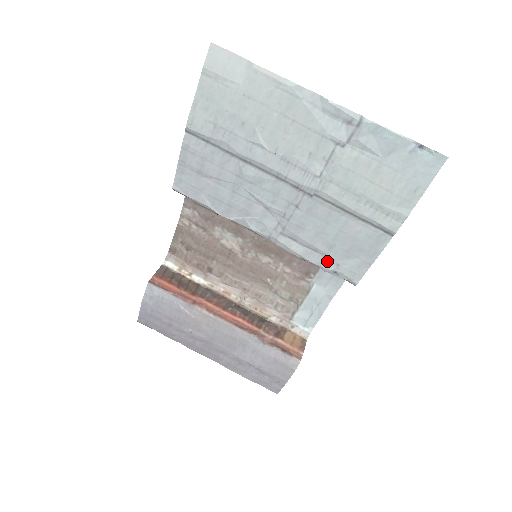
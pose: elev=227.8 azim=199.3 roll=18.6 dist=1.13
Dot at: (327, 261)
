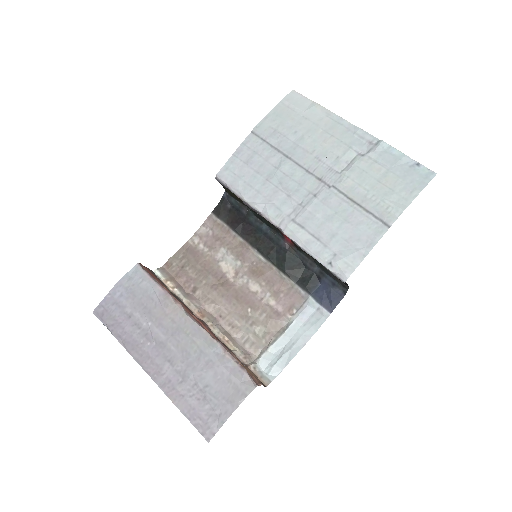
Dot at: (326, 251)
